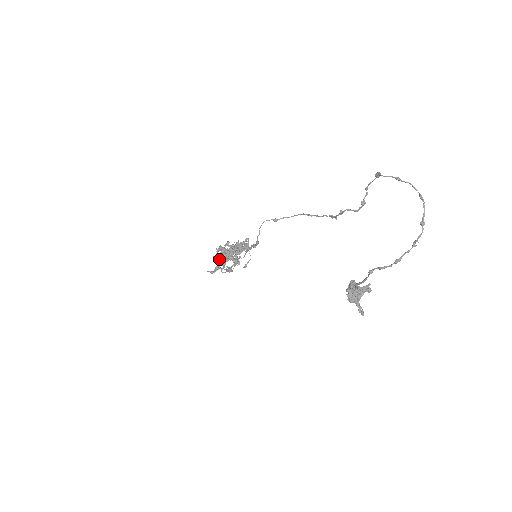
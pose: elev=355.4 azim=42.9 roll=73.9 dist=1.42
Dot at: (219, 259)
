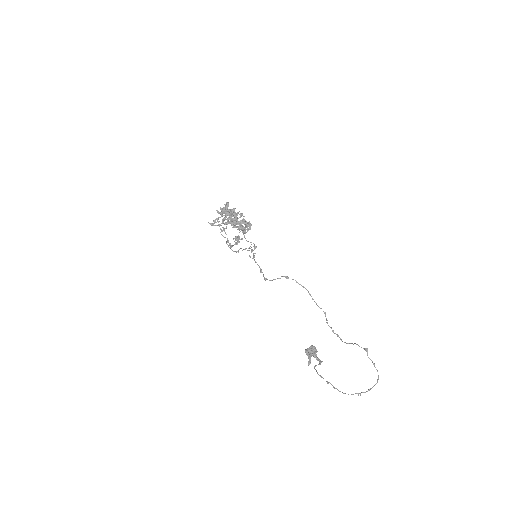
Dot at: (221, 215)
